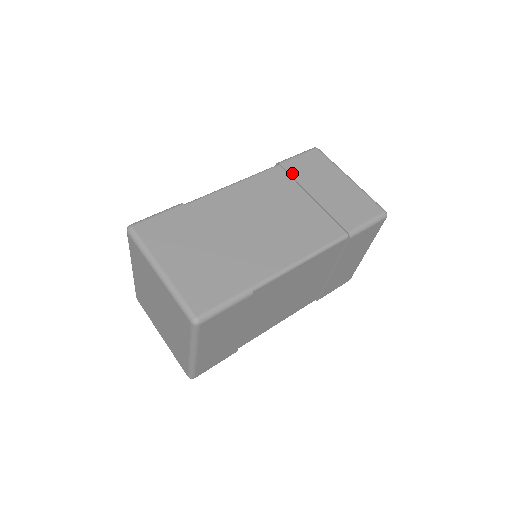
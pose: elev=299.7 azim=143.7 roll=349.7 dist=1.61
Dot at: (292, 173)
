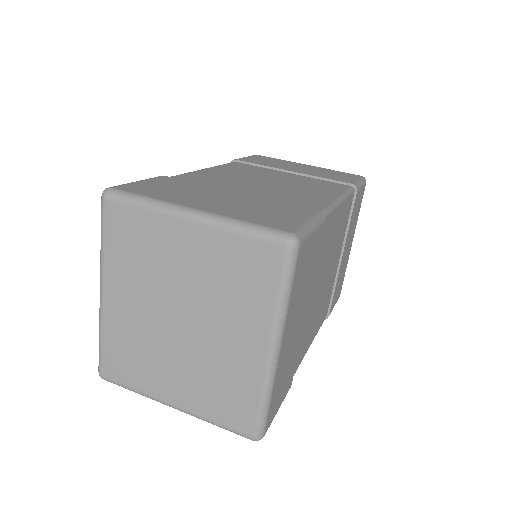
Dot at: (254, 163)
